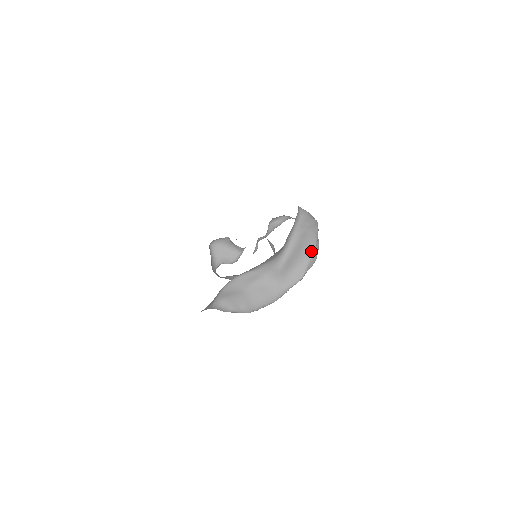
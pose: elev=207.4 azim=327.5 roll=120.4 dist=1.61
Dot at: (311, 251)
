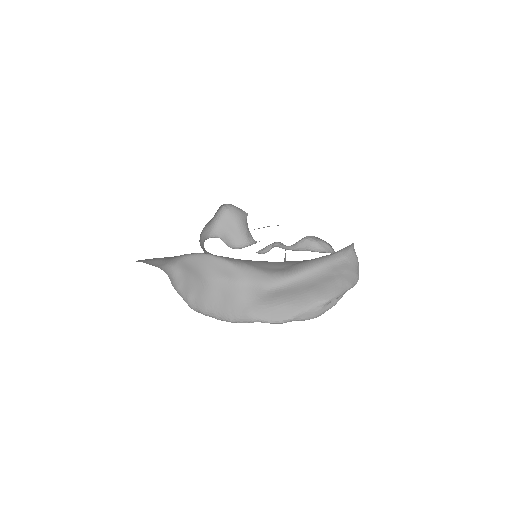
Dot at: (318, 301)
